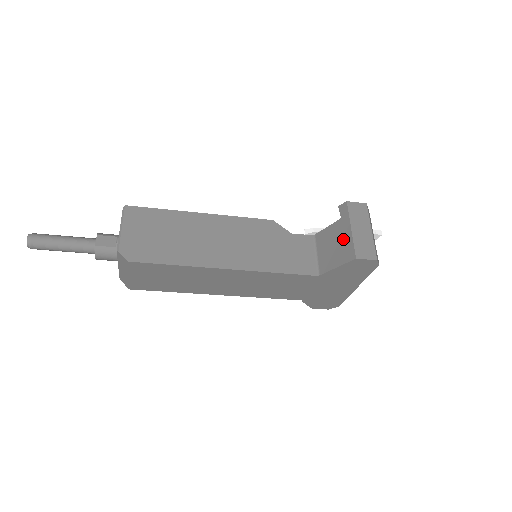
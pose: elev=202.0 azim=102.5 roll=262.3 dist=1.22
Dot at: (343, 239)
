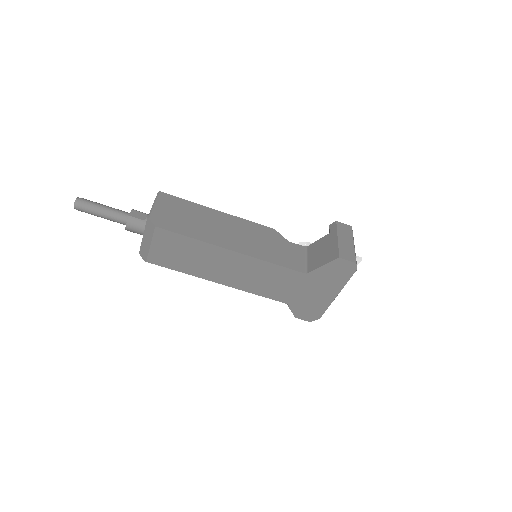
Dot at: (330, 246)
